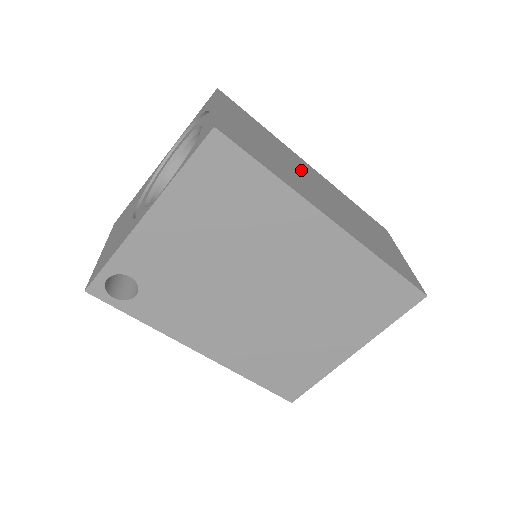
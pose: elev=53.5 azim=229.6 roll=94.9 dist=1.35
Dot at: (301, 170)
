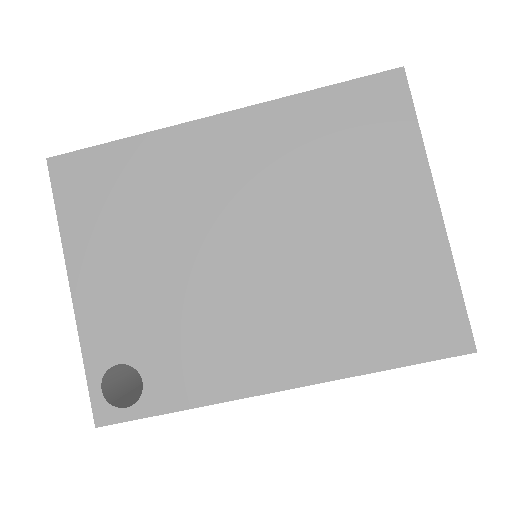
Dot at: occluded
